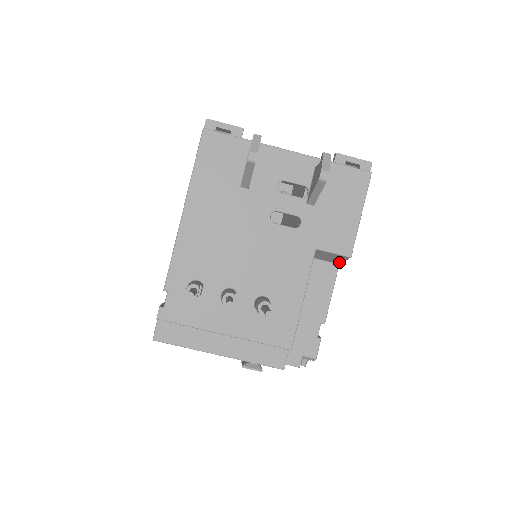
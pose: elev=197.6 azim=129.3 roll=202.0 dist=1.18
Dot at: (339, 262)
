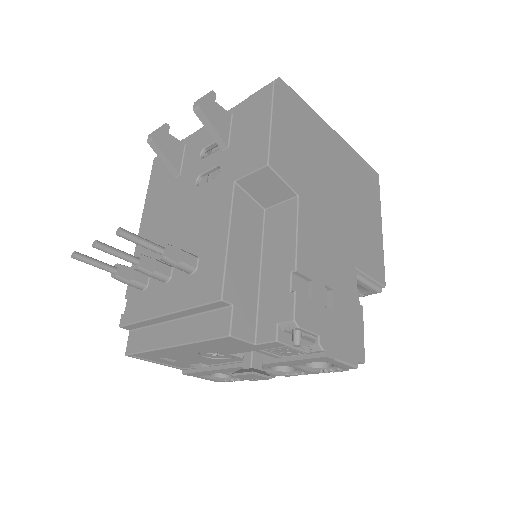
Dot at: (289, 191)
